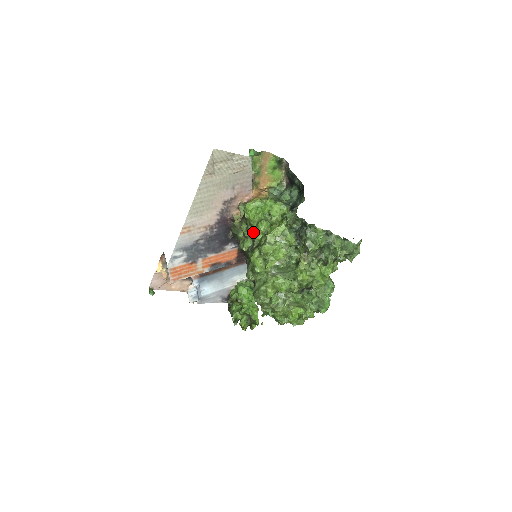
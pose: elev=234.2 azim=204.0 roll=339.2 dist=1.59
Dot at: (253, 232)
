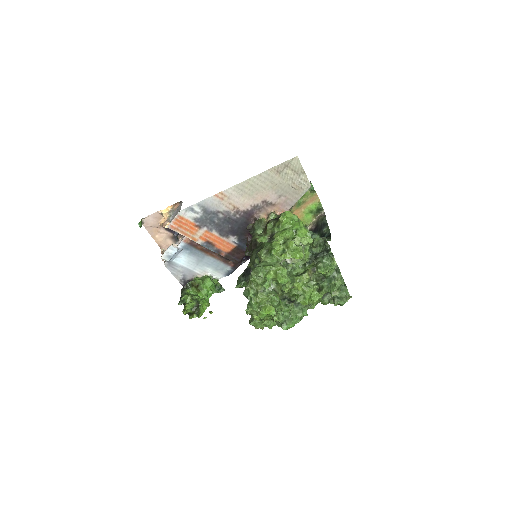
Dot at: (277, 233)
